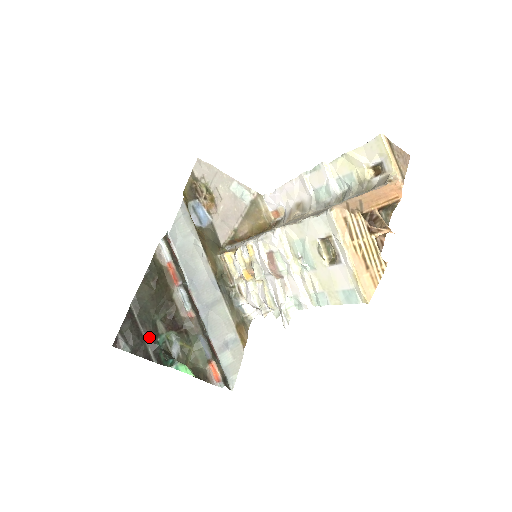
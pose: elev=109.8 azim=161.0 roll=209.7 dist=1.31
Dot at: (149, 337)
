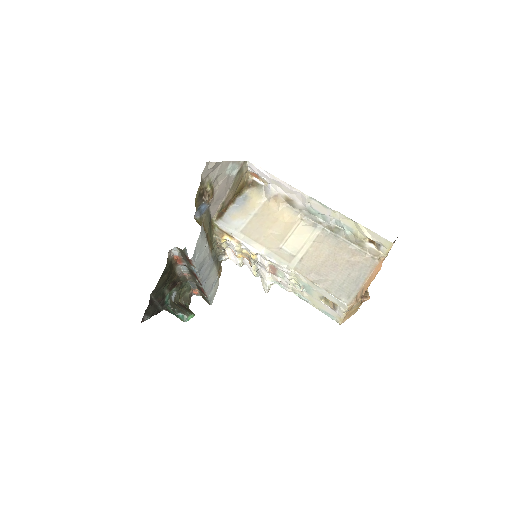
Dot at: (160, 302)
